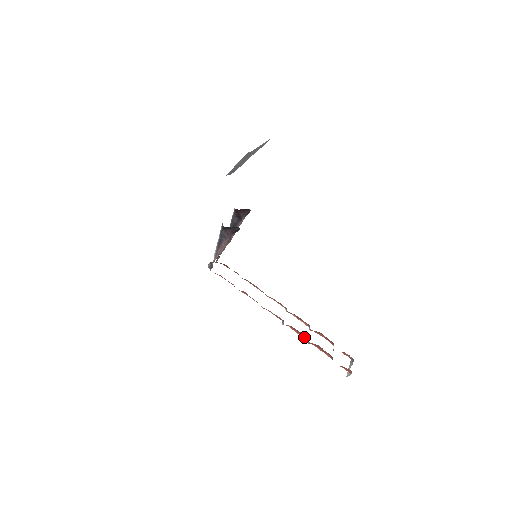
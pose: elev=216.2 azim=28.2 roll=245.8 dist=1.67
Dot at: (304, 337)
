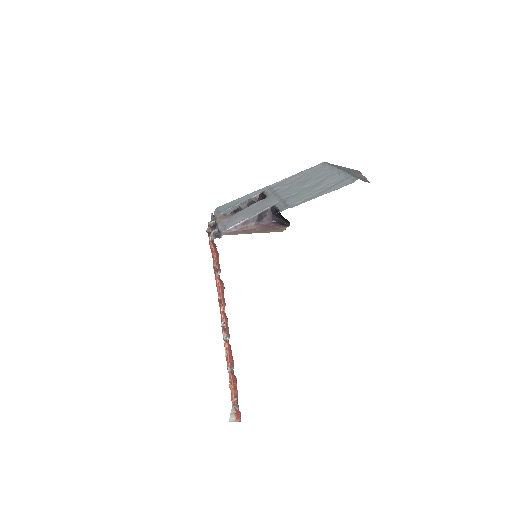
Dot at: (230, 363)
